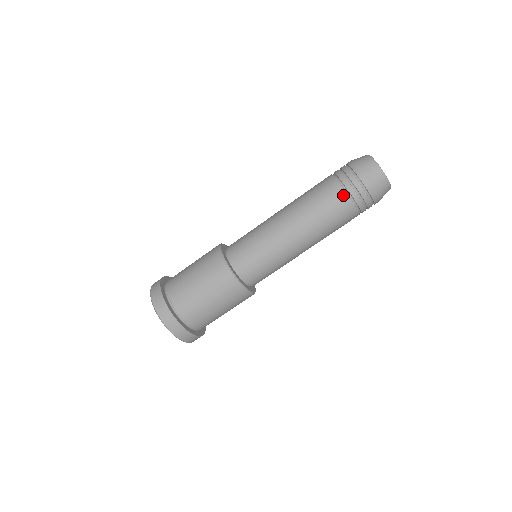
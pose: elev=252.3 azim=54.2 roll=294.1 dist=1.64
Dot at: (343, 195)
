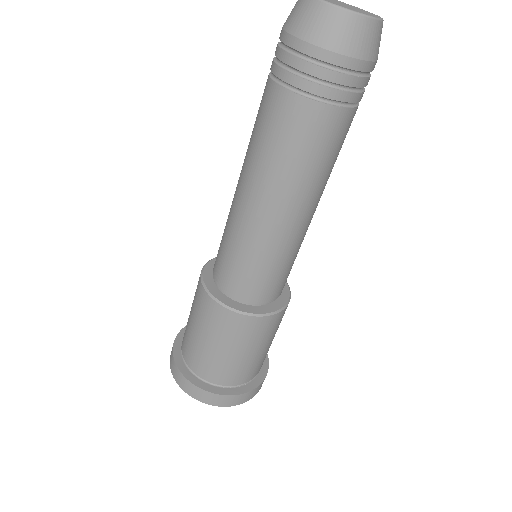
Dot at: (325, 112)
